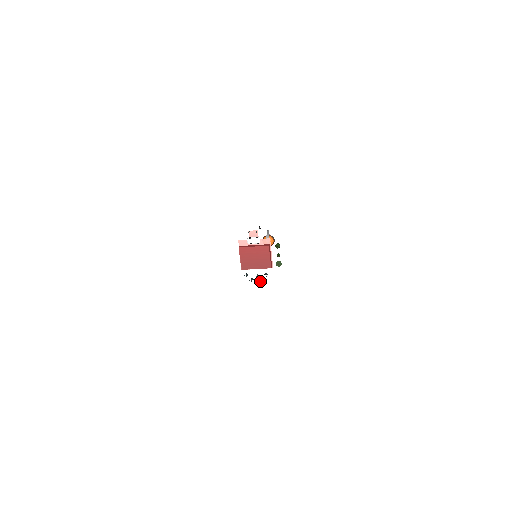
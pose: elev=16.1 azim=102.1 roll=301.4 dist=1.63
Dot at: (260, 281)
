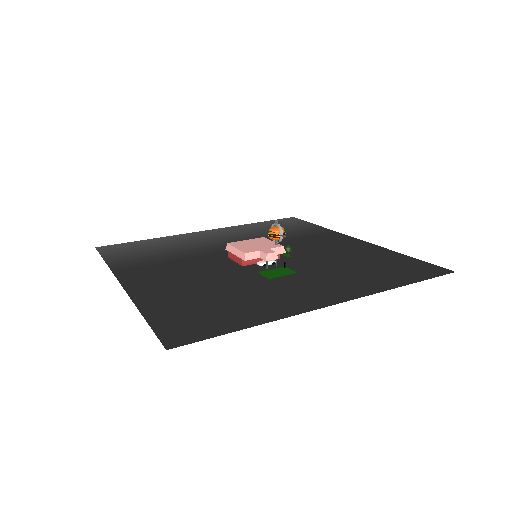
Dot at: occluded
